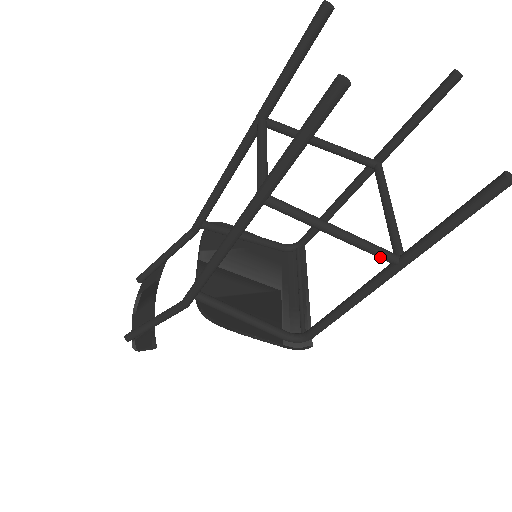
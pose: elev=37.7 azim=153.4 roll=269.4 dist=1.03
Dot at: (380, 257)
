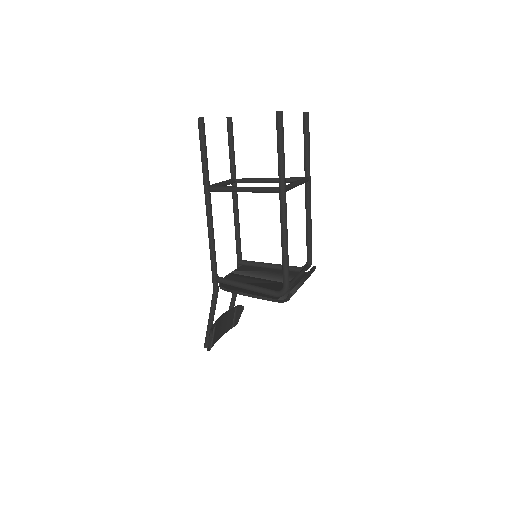
Dot at: (269, 191)
